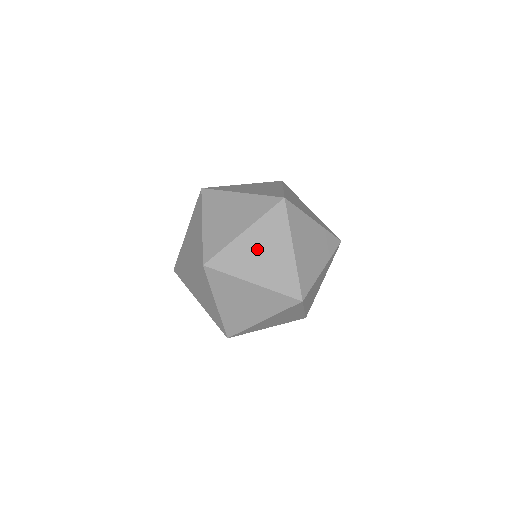
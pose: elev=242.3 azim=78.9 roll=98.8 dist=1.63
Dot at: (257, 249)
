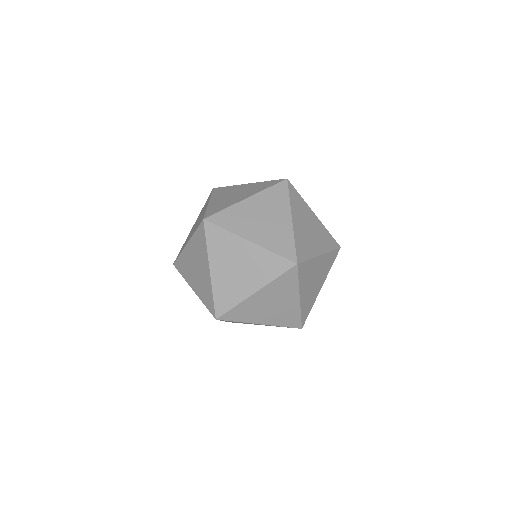
Dot at: (257, 214)
